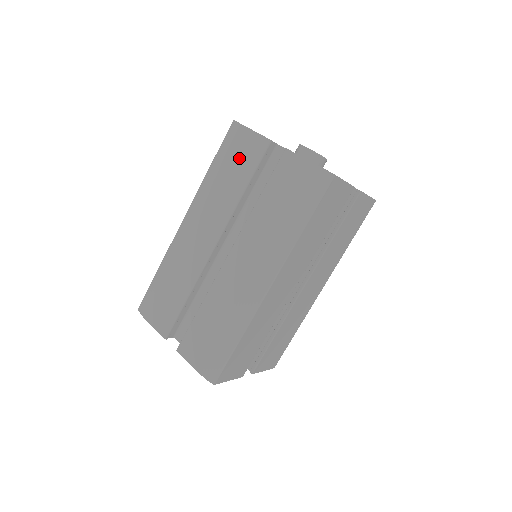
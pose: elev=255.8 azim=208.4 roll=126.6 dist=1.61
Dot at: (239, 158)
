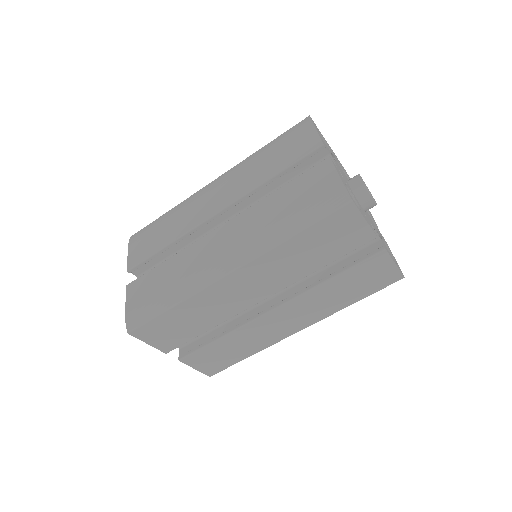
Dot at: (288, 148)
